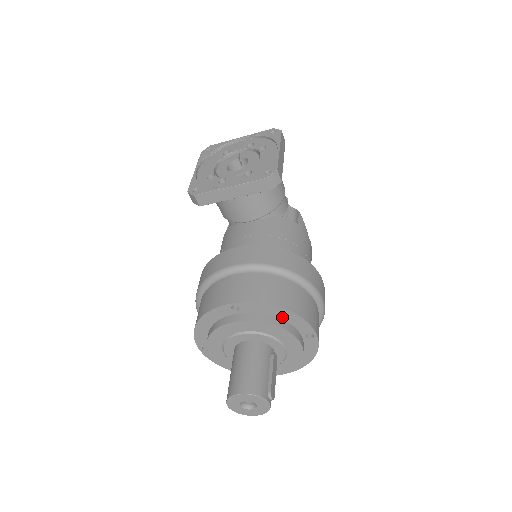
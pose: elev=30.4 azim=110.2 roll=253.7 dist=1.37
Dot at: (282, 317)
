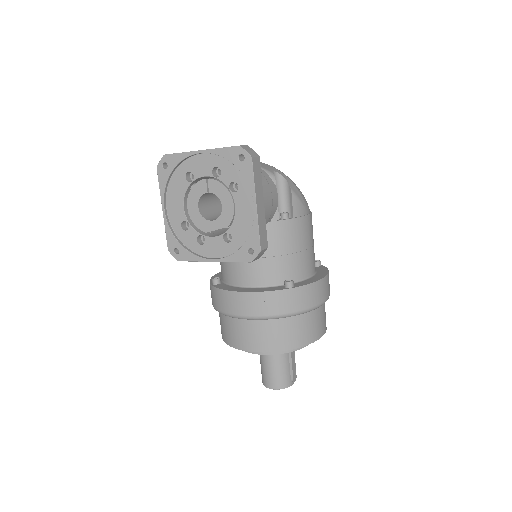
Dot at: occluded
